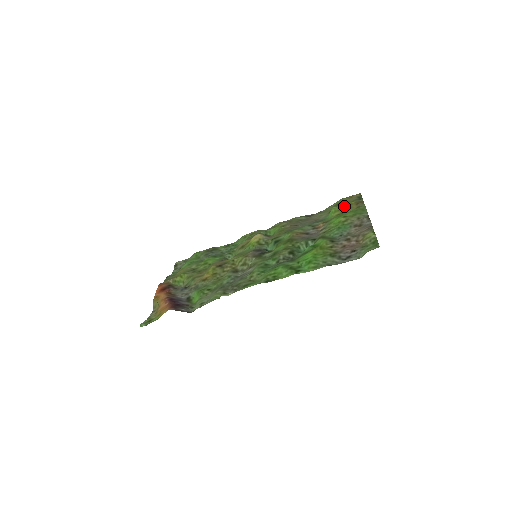
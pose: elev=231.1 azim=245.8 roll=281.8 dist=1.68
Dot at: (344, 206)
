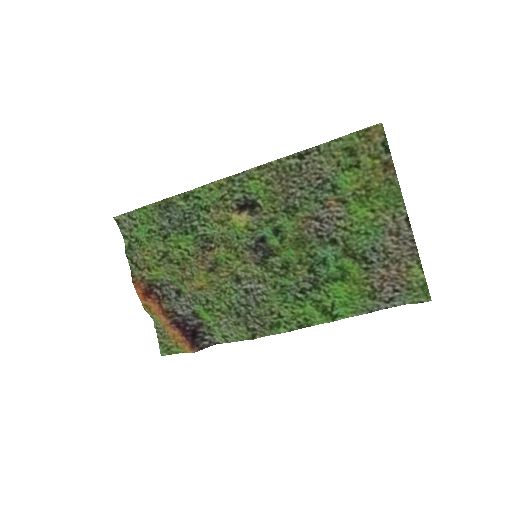
Dot at: (364, 172)
